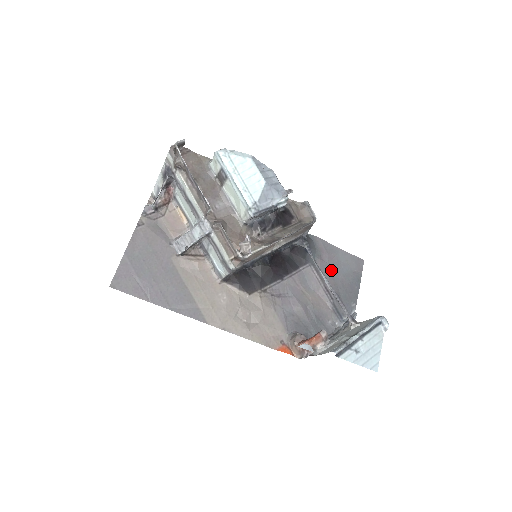
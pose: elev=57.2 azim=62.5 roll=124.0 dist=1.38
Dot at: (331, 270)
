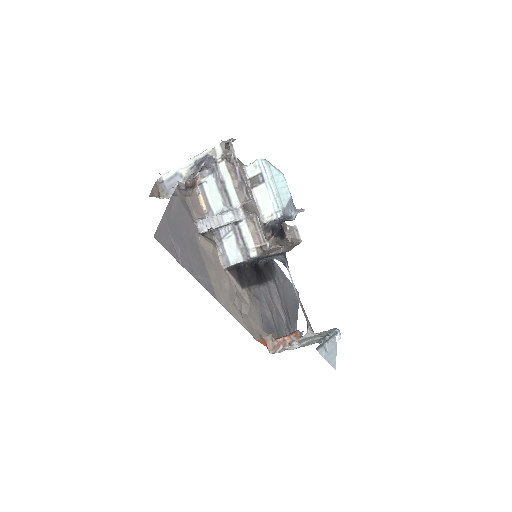
Dot at: (284, 292)
